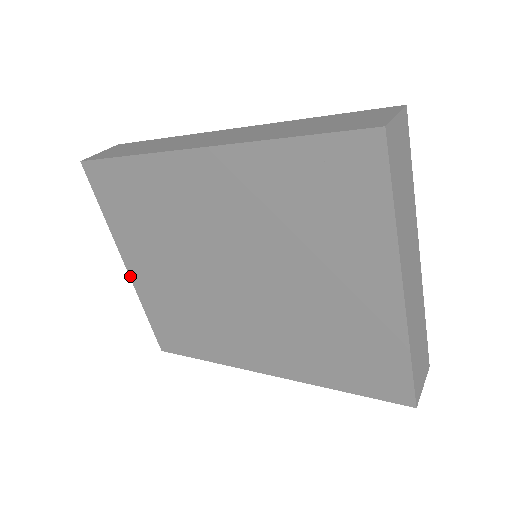
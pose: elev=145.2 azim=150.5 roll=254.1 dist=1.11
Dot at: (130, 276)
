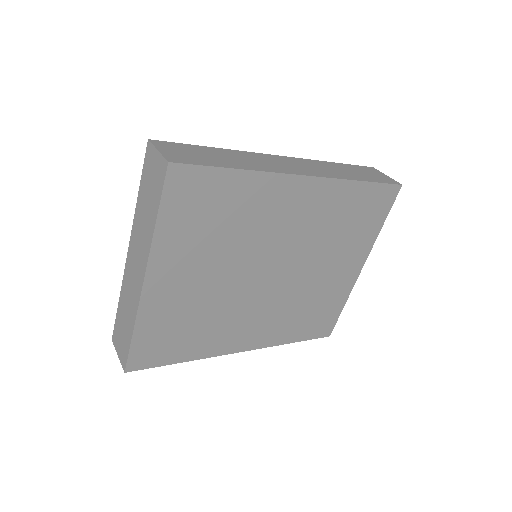
Dot at: (142, 292)
